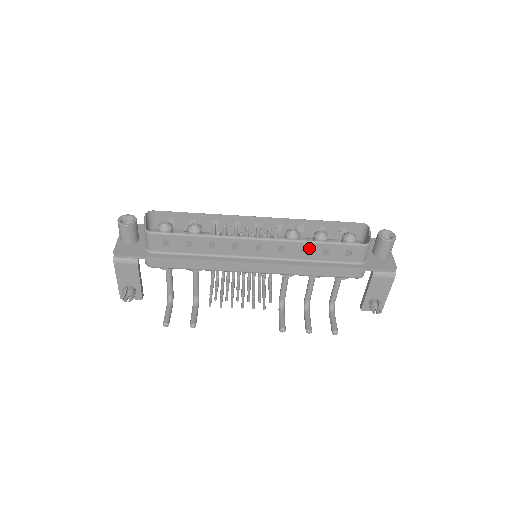
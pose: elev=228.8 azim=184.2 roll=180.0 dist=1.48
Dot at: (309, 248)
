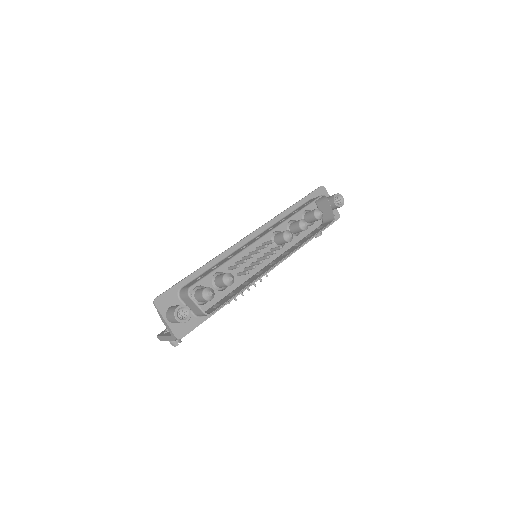
Dot at: occluded
